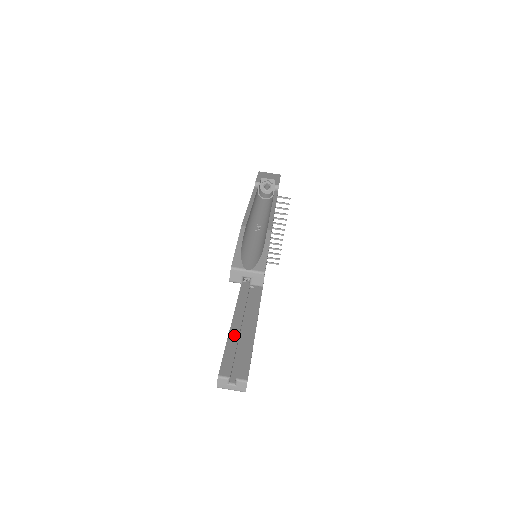
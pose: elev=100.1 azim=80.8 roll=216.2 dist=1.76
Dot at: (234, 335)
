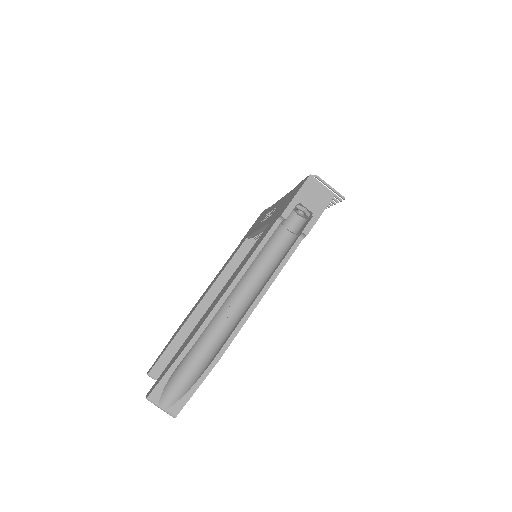
Dot at: (190, 326)
